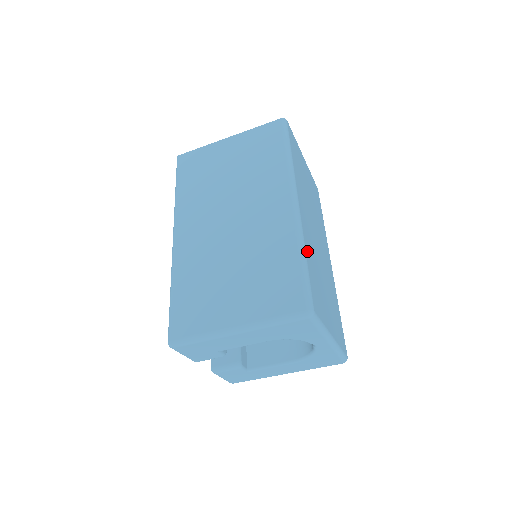
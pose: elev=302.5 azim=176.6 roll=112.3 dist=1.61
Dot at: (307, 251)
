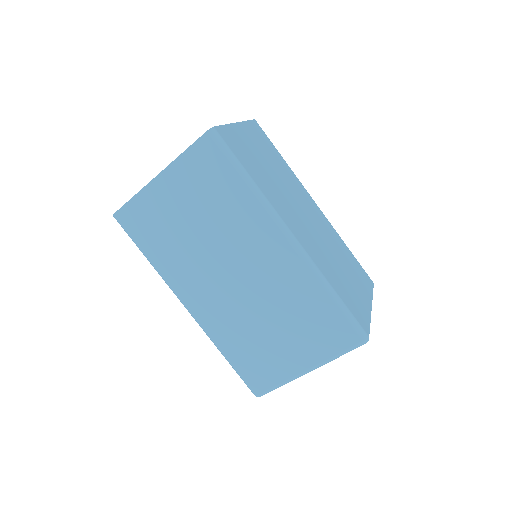
Dot at: (329, 279)
